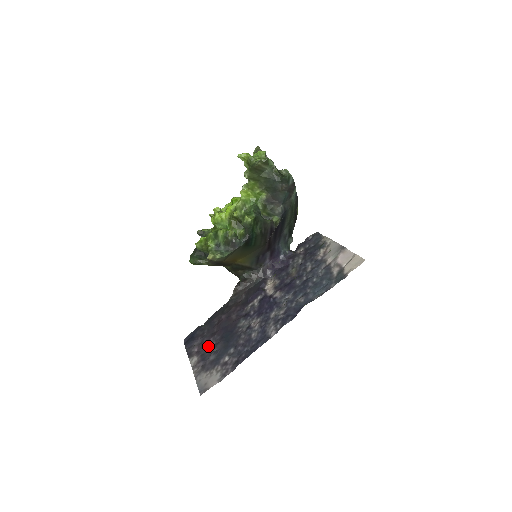
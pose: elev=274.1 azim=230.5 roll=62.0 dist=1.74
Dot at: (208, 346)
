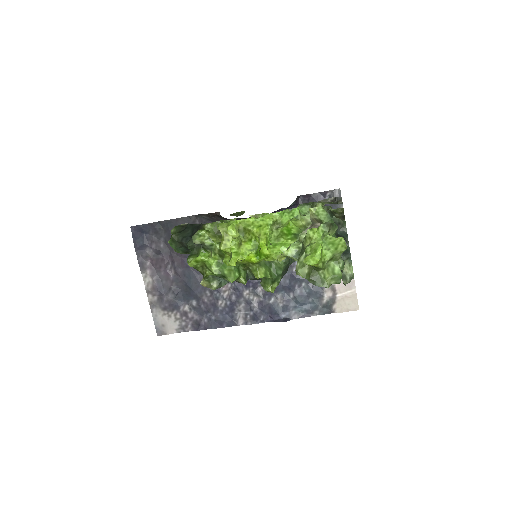
Dot at: (165, 270)
